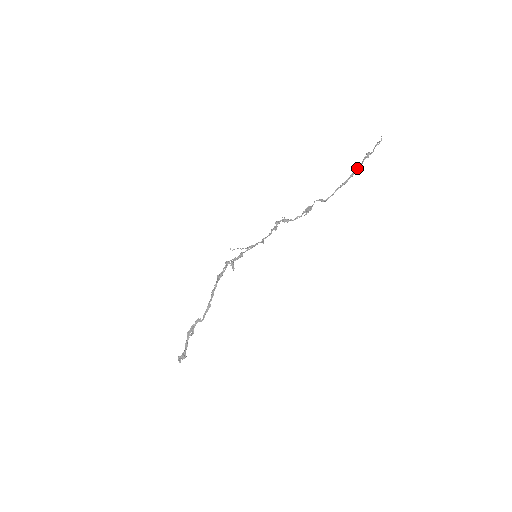
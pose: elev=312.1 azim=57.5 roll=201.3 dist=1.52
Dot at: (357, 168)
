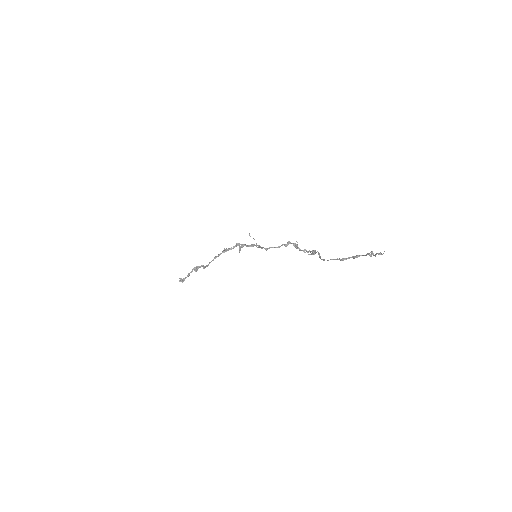
Dot at: (360, 255)
